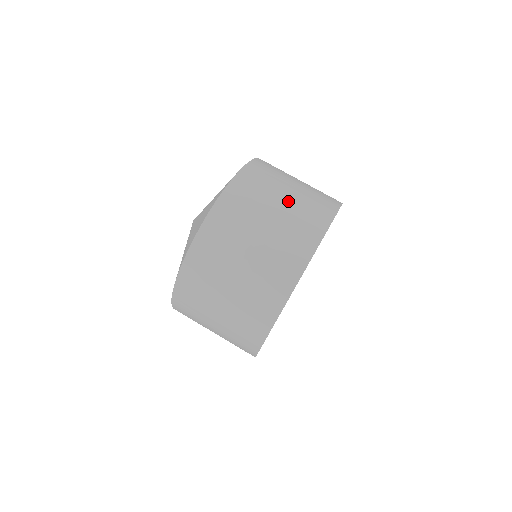
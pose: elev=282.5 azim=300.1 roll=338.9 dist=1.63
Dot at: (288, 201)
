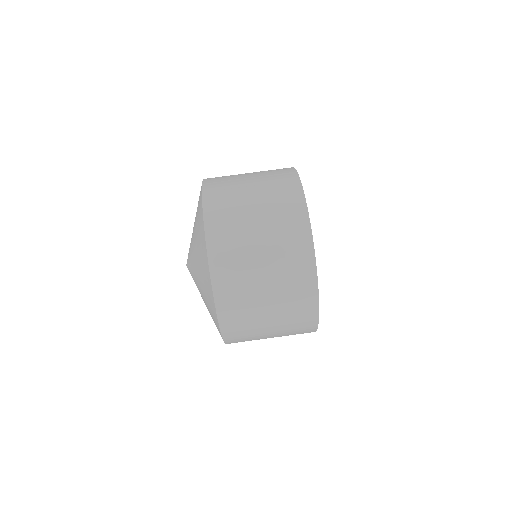
Dot at: (265, 241)
